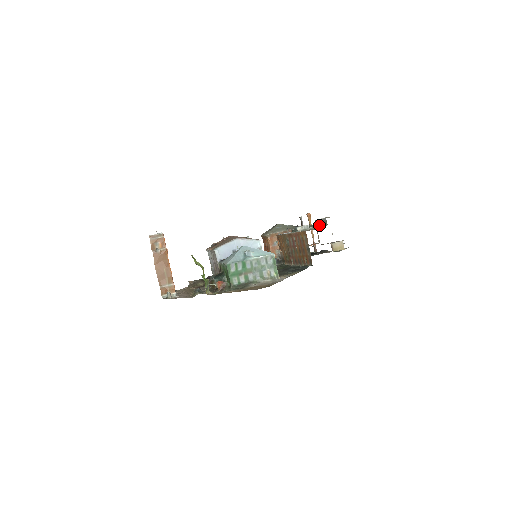
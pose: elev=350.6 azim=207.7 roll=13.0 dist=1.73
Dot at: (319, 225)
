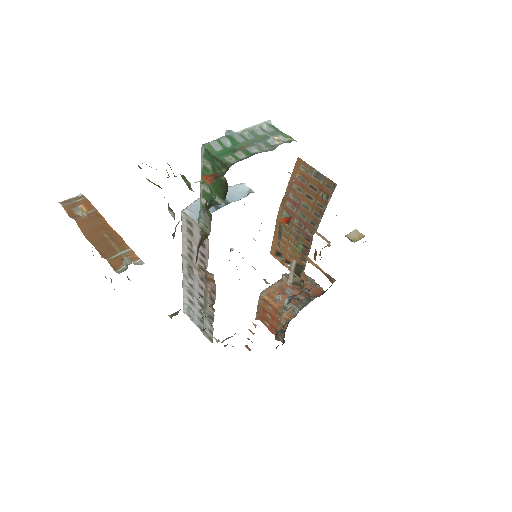
Dot at: occluded
